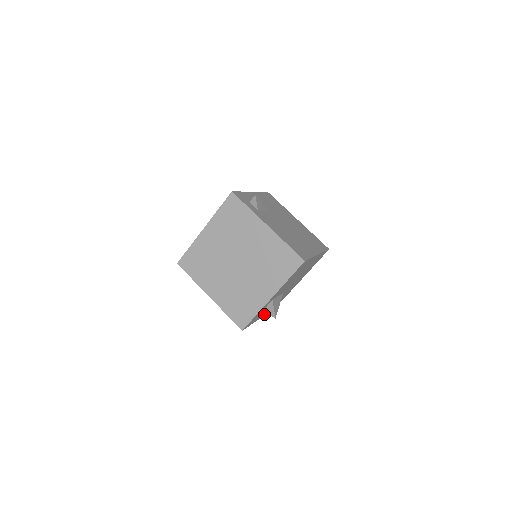
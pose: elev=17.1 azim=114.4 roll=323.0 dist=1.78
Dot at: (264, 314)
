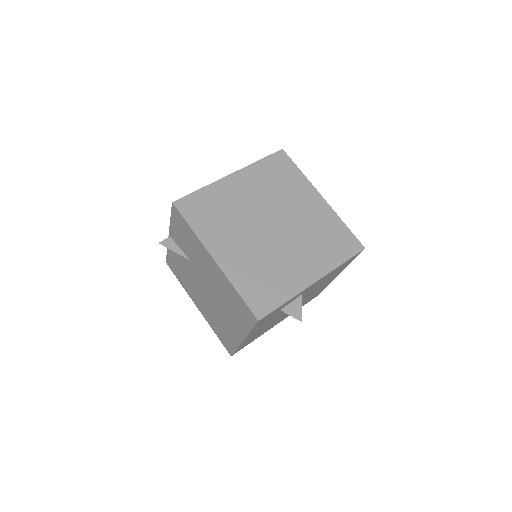
Dot at: (246, 339)
